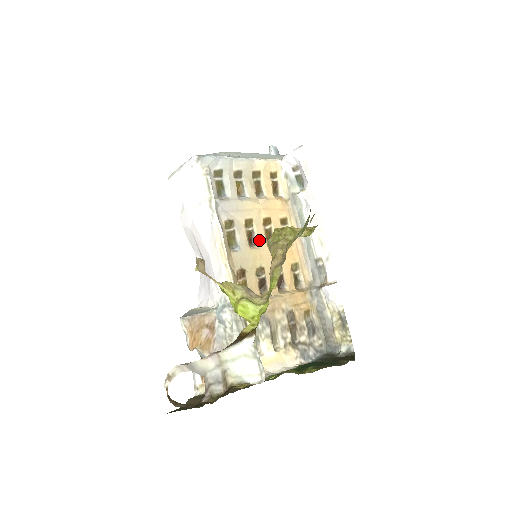
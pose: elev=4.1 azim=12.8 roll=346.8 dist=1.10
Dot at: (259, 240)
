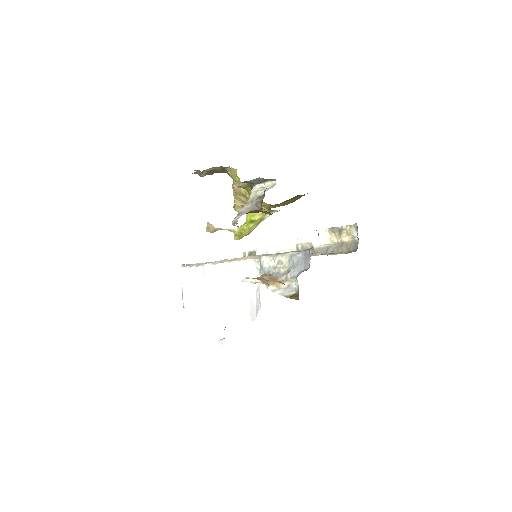
Dot at: occluded
